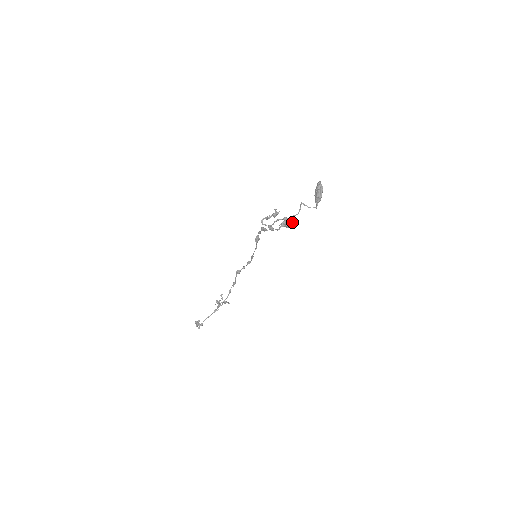
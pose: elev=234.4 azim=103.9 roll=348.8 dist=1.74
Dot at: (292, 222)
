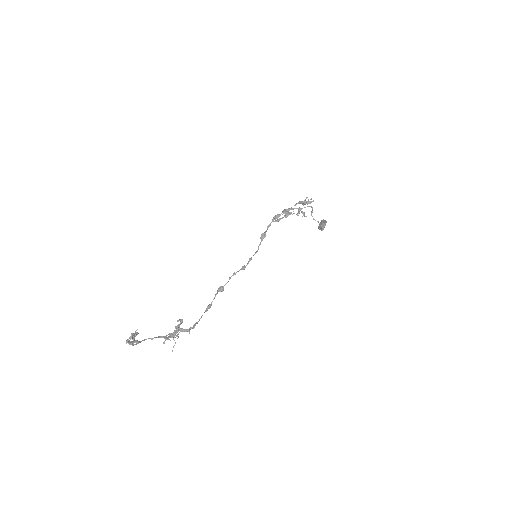
Dot at: (309, 202)
